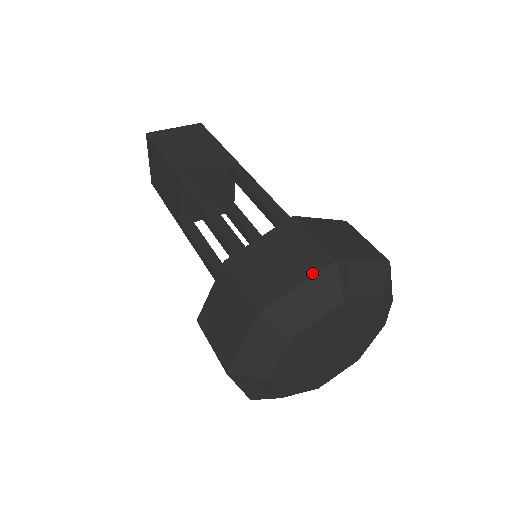
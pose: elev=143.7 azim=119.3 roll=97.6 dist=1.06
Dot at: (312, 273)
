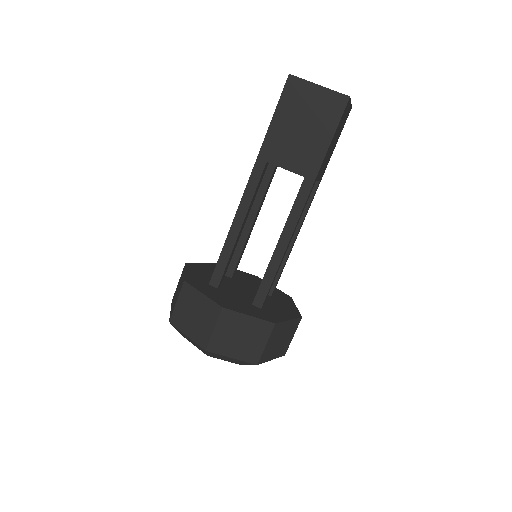
Dot at: (195, 340)
